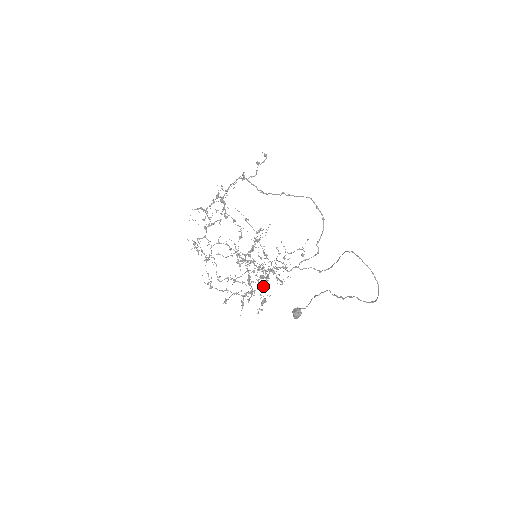
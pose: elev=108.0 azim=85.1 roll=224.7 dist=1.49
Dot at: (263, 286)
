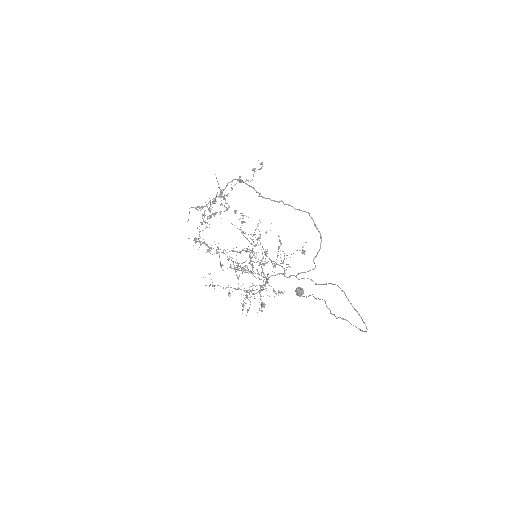
Dot at: occluded
